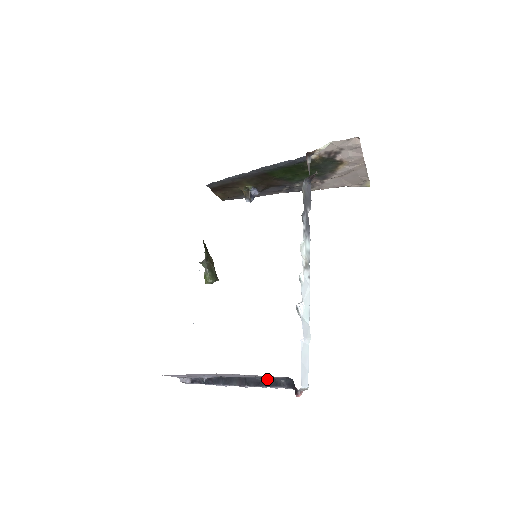
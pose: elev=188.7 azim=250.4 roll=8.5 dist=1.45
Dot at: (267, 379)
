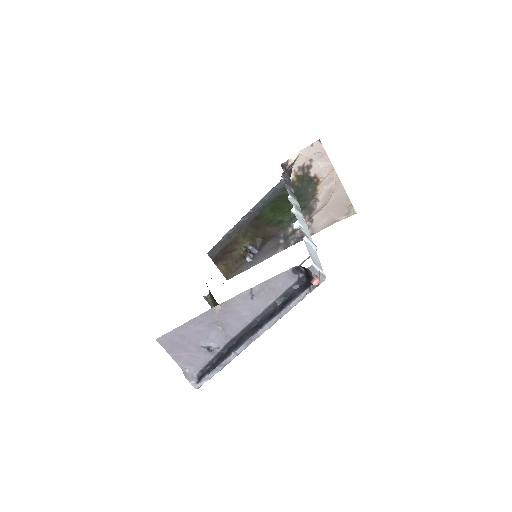
Dot at: (280, 302)
